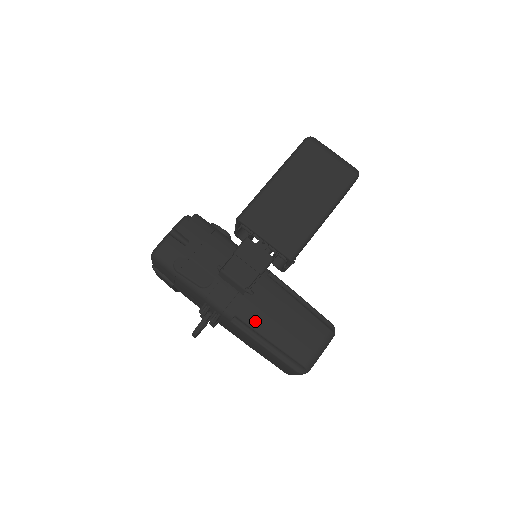
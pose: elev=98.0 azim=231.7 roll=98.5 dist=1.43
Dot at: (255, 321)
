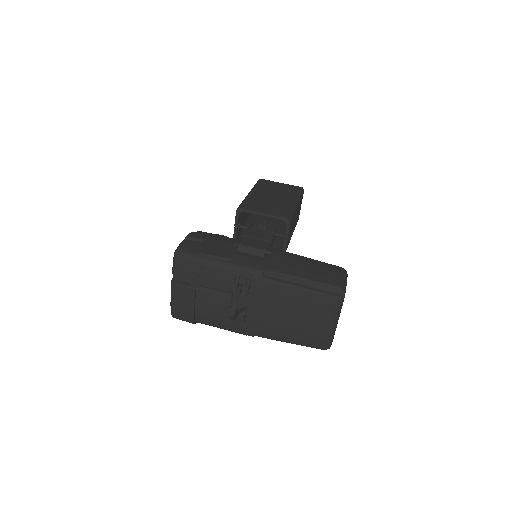
Dot at: (283, 269)
